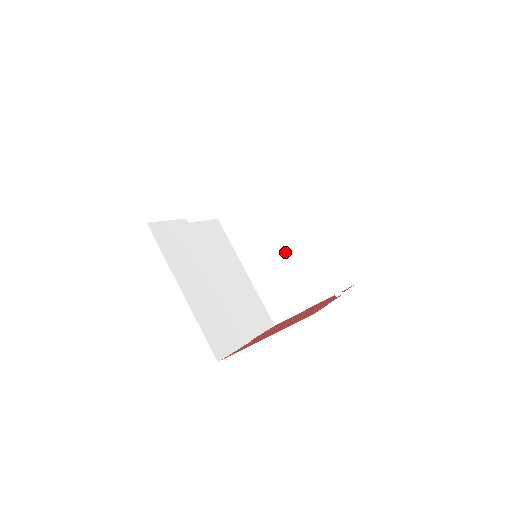
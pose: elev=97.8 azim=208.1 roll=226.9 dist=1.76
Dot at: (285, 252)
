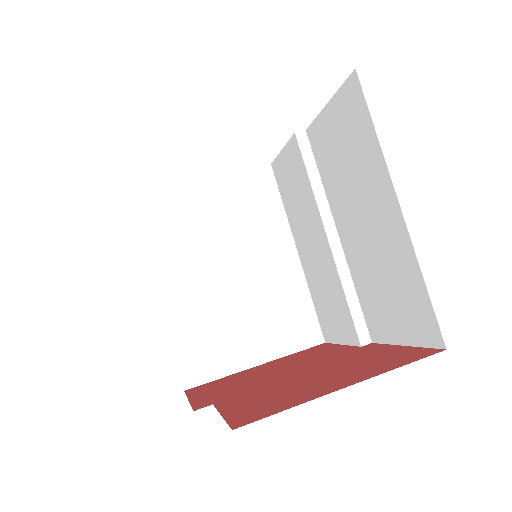
Dot at: (235, 276)
